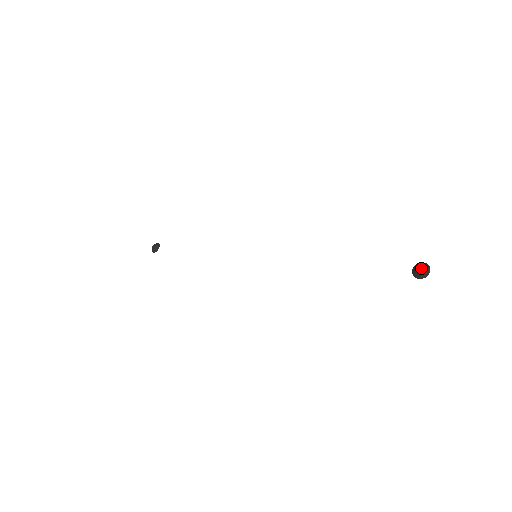
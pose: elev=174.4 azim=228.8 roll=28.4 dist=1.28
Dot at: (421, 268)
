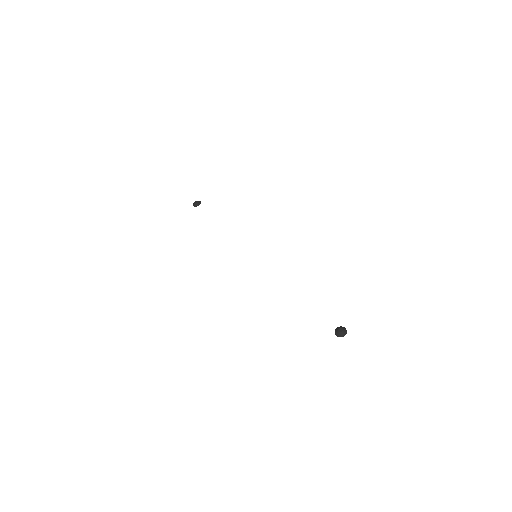
Dot at: (341, 330)
